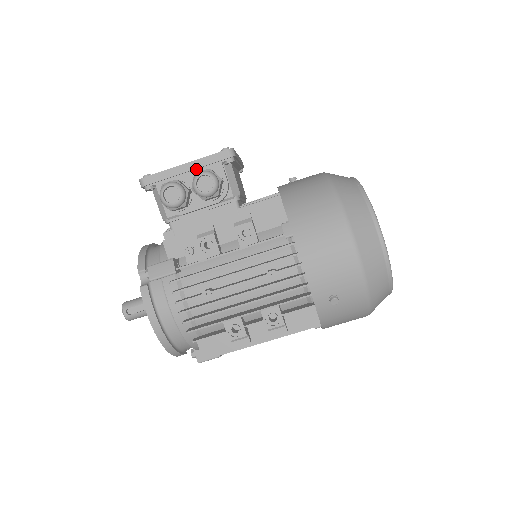
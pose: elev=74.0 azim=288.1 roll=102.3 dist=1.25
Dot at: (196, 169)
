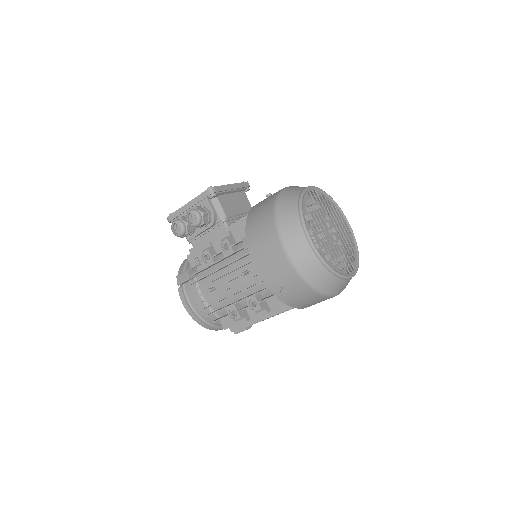
Dot at: (194, 205)
